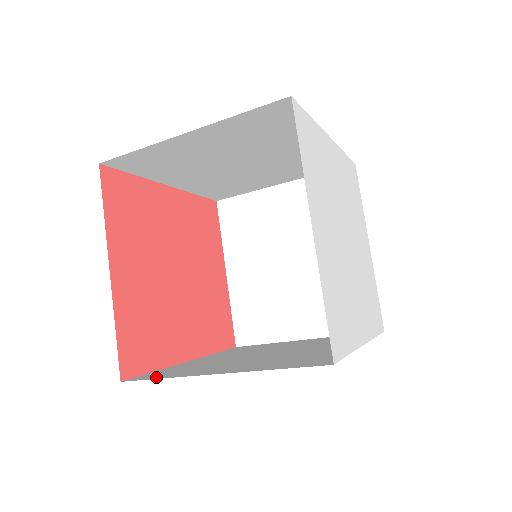
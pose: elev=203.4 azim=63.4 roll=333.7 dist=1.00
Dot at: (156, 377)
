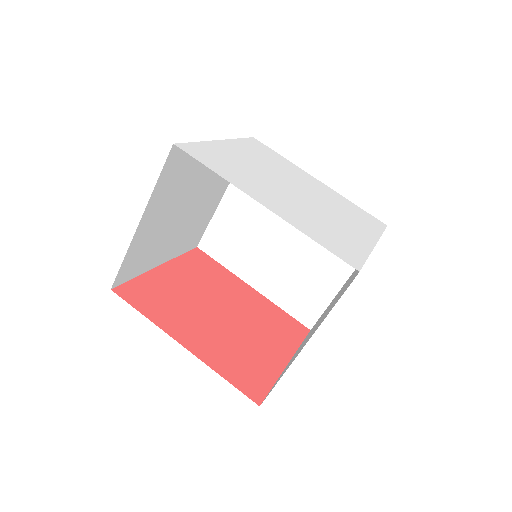
Dot at: occluded
